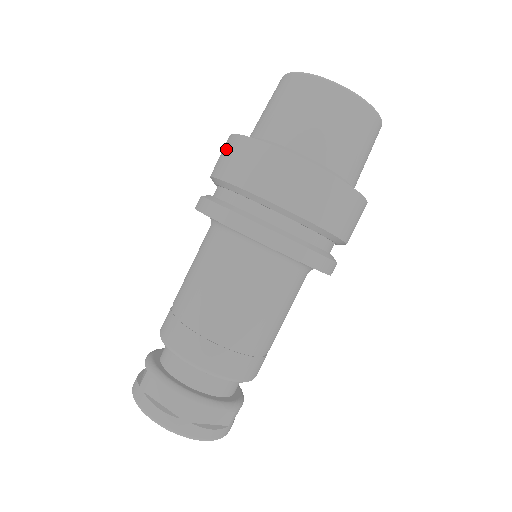
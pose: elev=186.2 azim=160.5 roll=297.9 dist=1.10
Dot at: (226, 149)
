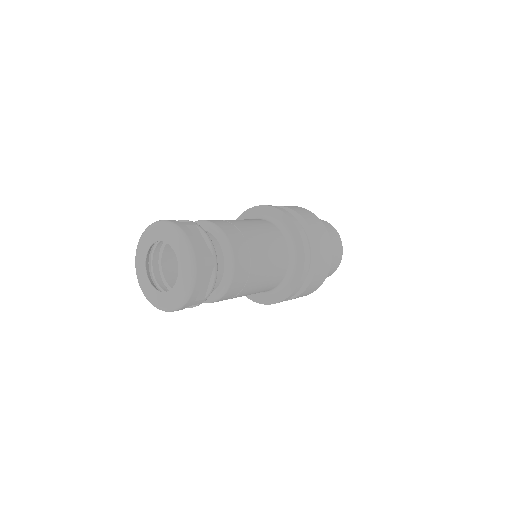
Dot at: (292, 206)
